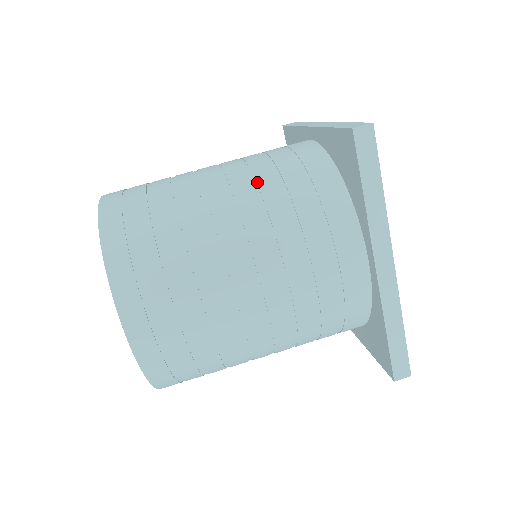
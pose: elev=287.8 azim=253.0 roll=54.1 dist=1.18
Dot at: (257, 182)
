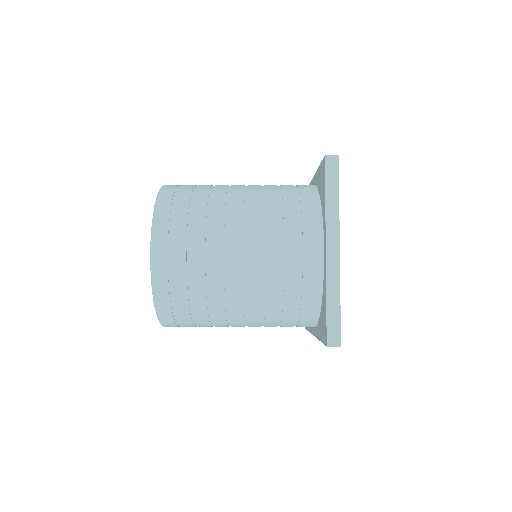
Dot at: (265, 296)
